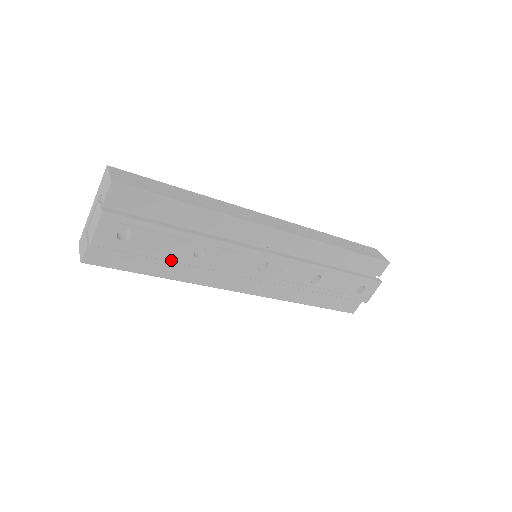
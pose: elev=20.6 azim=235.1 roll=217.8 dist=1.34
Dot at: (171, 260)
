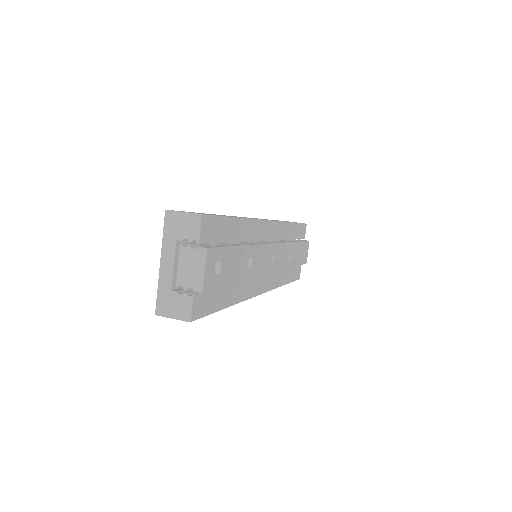
Dot at: (239, 280)
